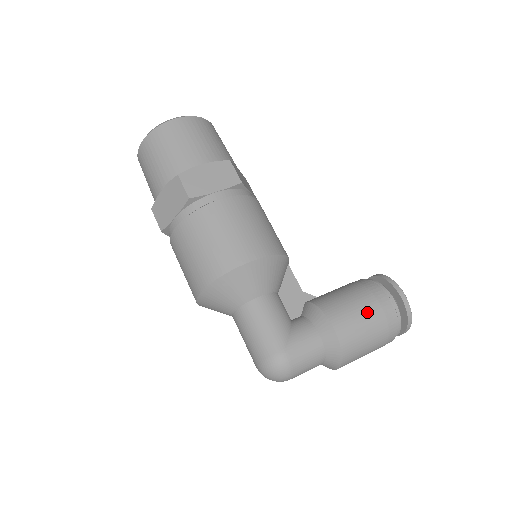
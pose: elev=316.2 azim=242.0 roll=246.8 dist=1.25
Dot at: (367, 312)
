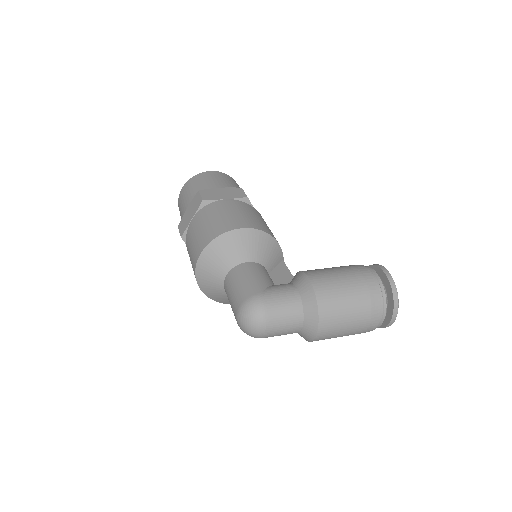
Dot at: (345, 274)
